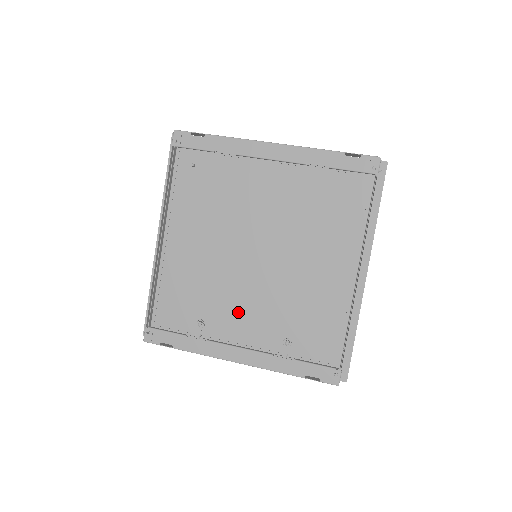
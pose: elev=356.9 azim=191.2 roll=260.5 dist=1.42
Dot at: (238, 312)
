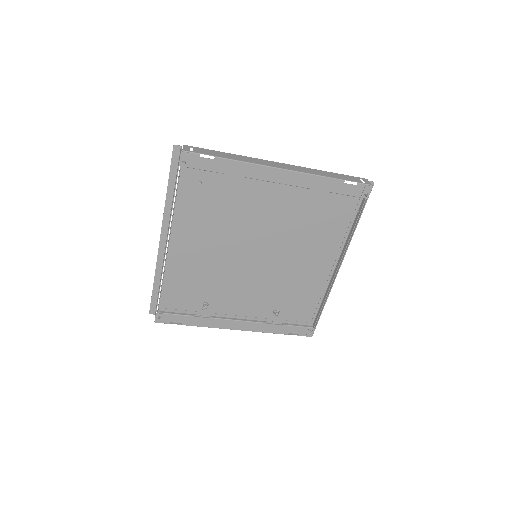
Dot at: (237, 295)
